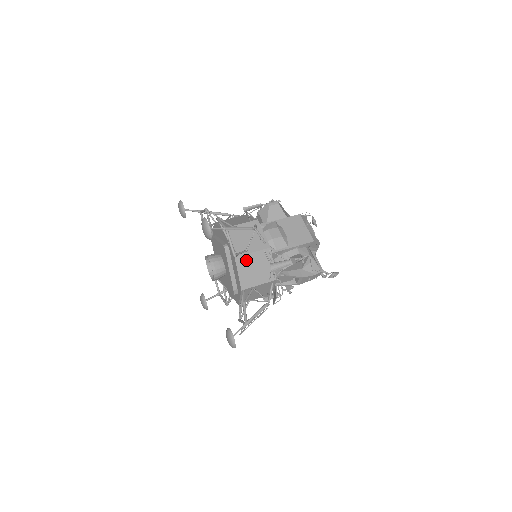
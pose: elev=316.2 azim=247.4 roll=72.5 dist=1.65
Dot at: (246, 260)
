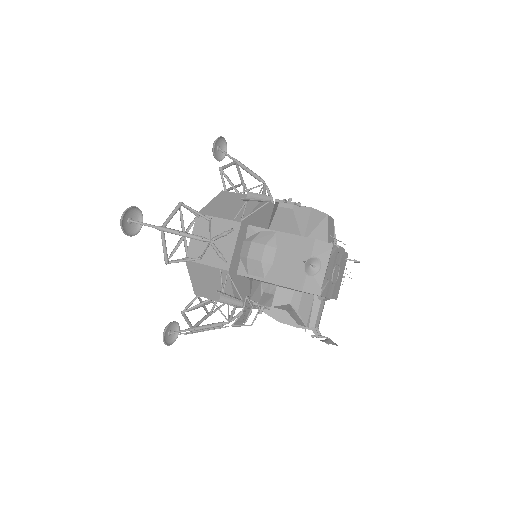
Dot at: (198, 269)
